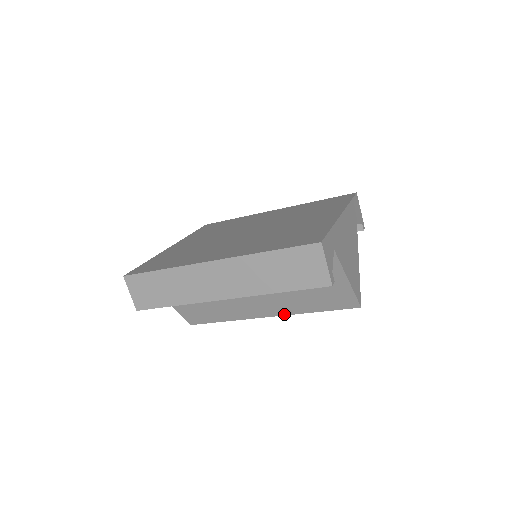
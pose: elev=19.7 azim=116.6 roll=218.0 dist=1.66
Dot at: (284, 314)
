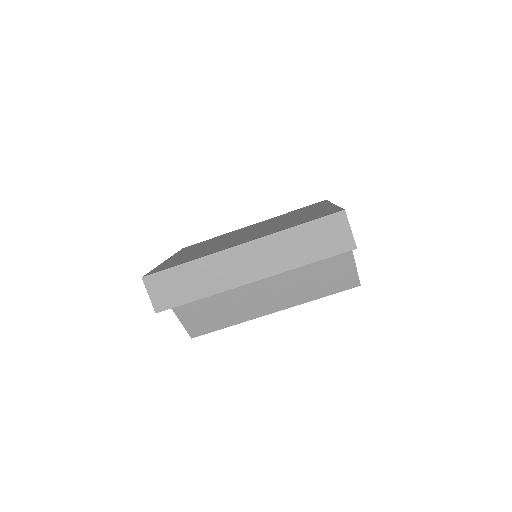
Dot at: (290, 306)
